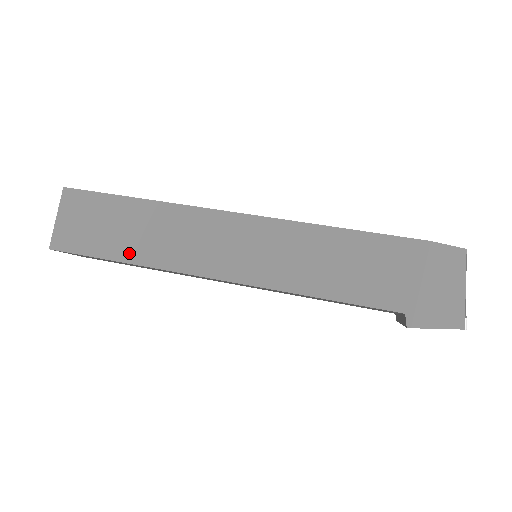
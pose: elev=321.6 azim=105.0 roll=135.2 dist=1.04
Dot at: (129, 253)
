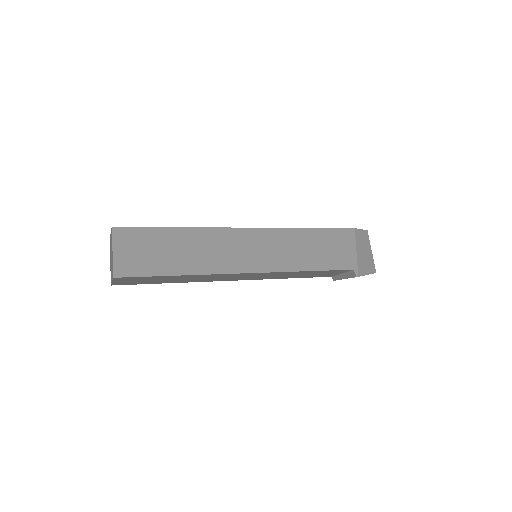
Dot at: (183, 268)
